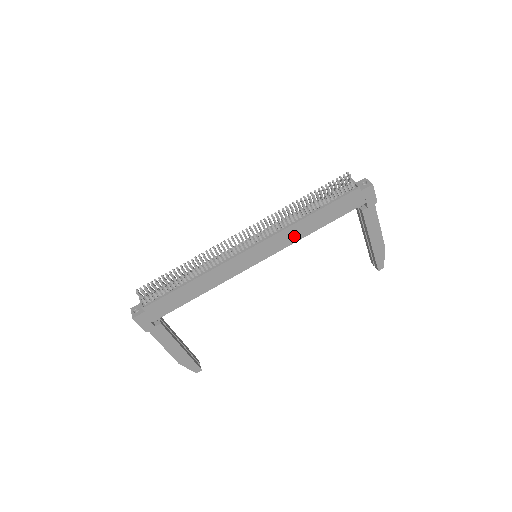
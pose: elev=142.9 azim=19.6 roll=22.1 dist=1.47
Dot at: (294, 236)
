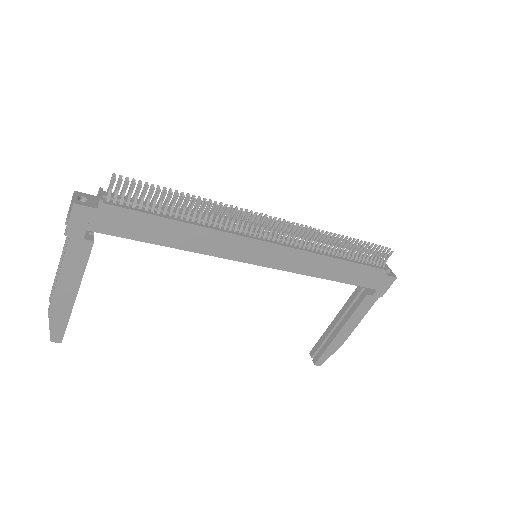
Dot at: (307, 267)
